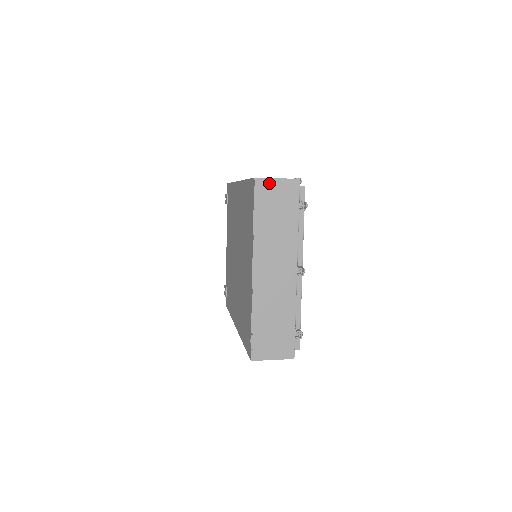
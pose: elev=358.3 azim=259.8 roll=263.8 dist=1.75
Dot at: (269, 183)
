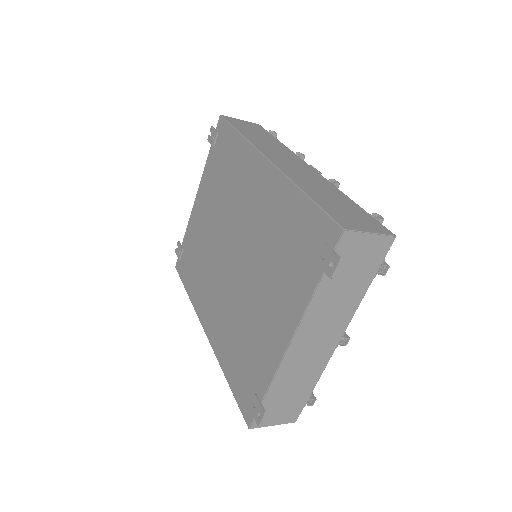
Dot at: (359, 238)
